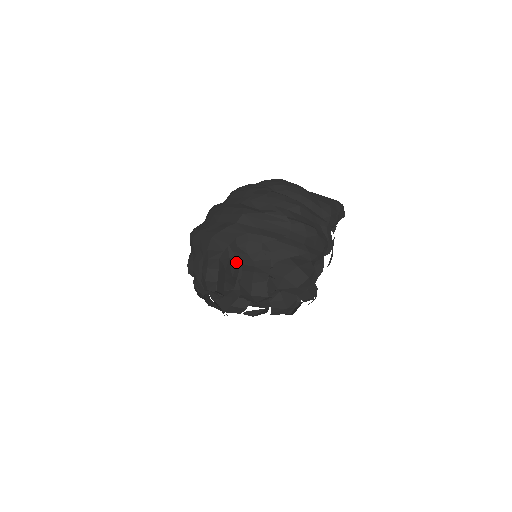
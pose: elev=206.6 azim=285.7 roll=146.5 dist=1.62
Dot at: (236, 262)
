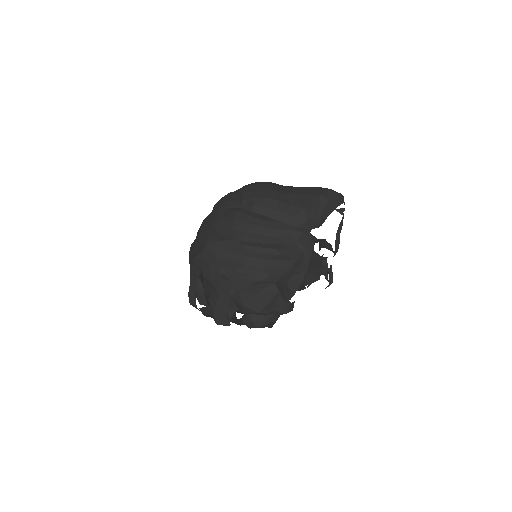
Dot at: occluded
